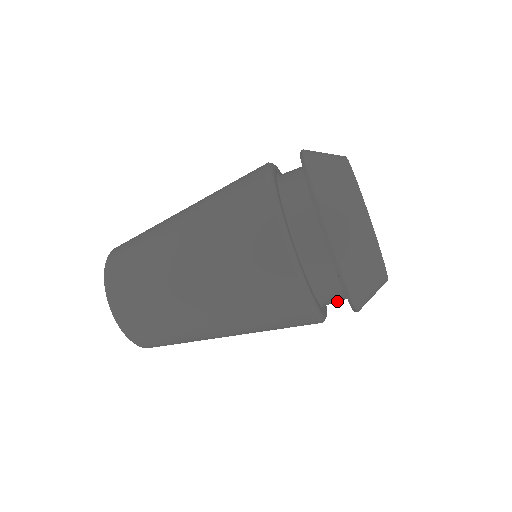
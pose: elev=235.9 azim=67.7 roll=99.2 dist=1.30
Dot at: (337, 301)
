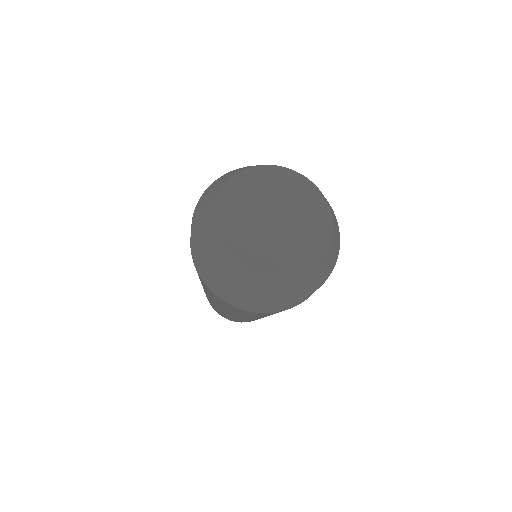
Dot at: occluded
